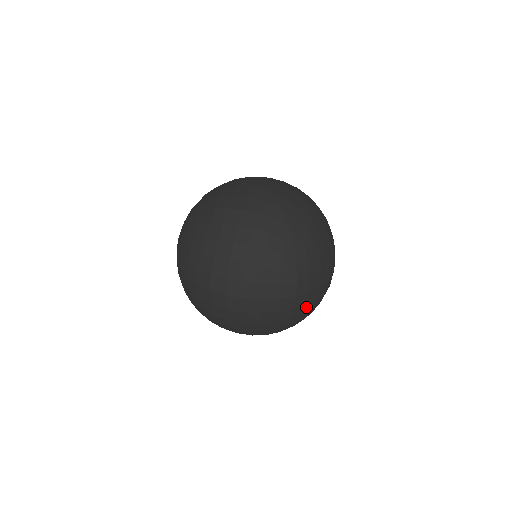
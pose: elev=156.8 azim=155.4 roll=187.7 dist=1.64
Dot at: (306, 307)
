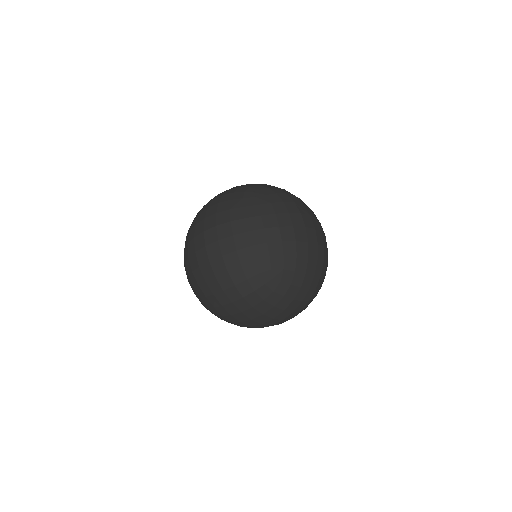
Dot at: (283, 245)
